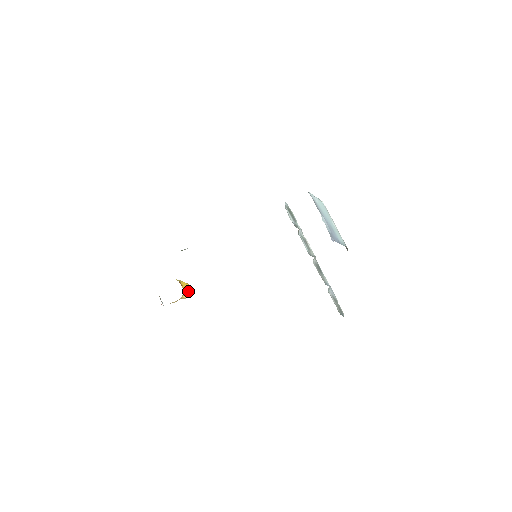
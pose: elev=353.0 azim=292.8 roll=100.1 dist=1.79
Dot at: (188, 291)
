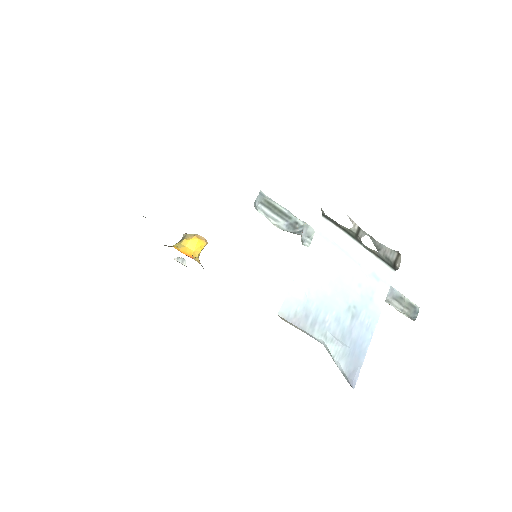
Dot at: (201, 247)
